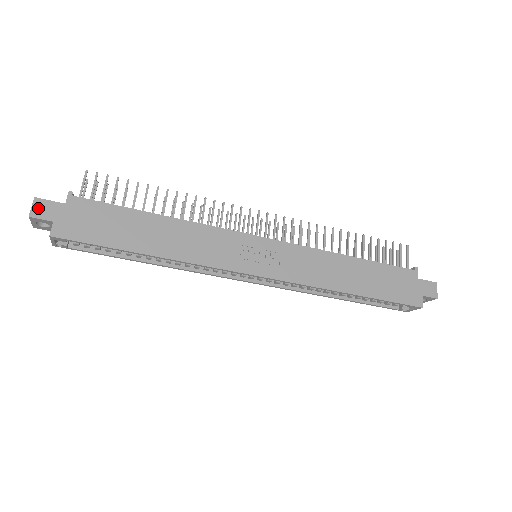
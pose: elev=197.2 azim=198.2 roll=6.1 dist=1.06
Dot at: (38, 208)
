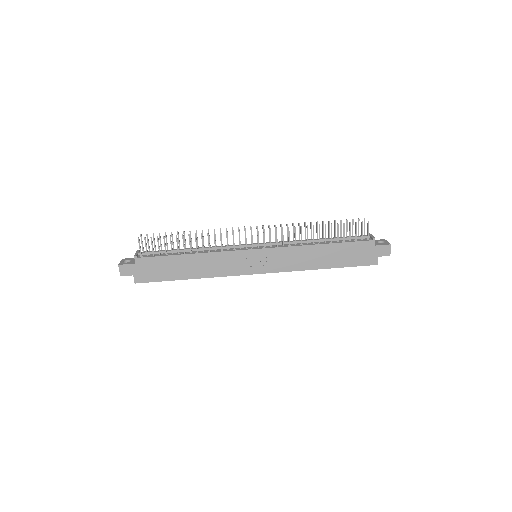
Dot at: (123, 270)
